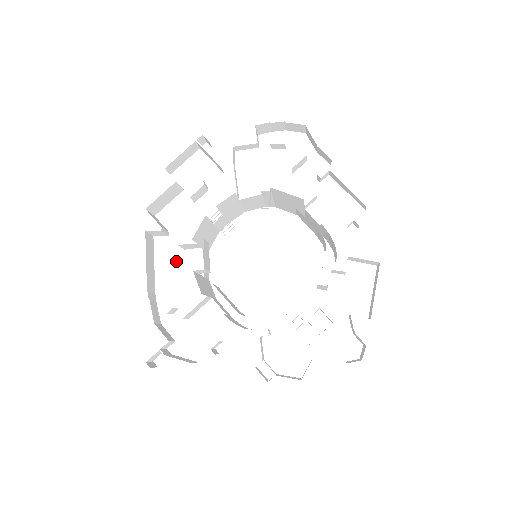
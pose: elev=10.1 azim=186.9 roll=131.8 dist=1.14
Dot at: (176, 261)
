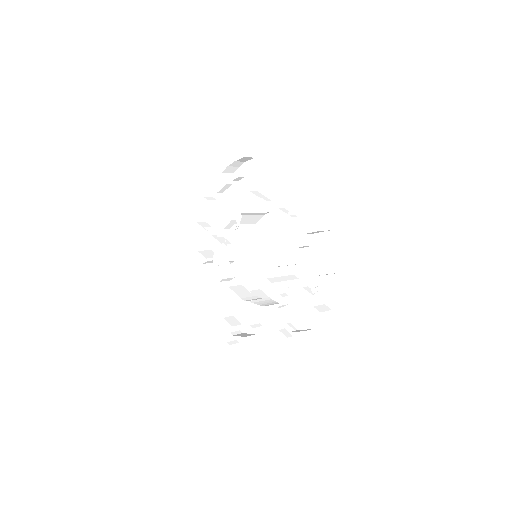
Dot at: occluded
